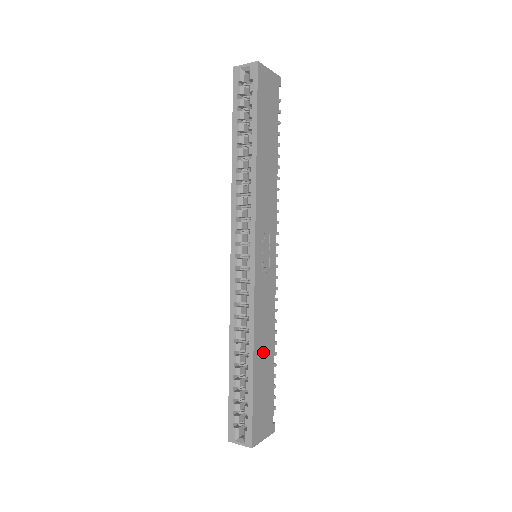
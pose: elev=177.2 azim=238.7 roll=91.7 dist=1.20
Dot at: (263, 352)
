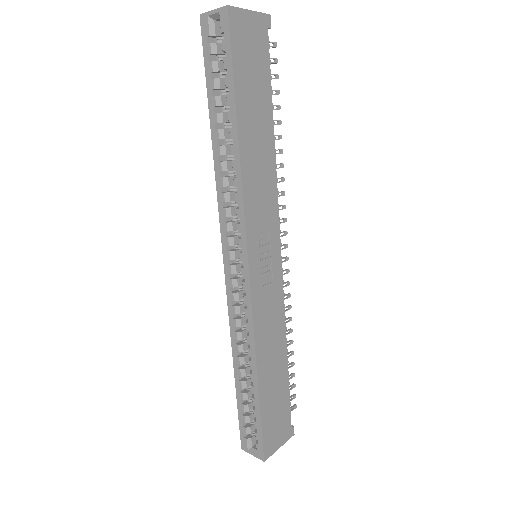
Dot at: (271, 364)
